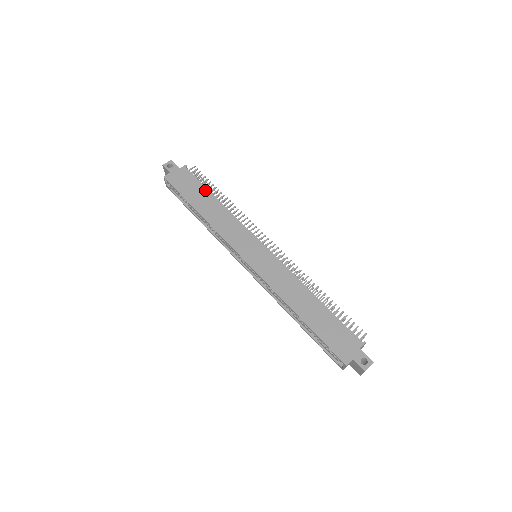
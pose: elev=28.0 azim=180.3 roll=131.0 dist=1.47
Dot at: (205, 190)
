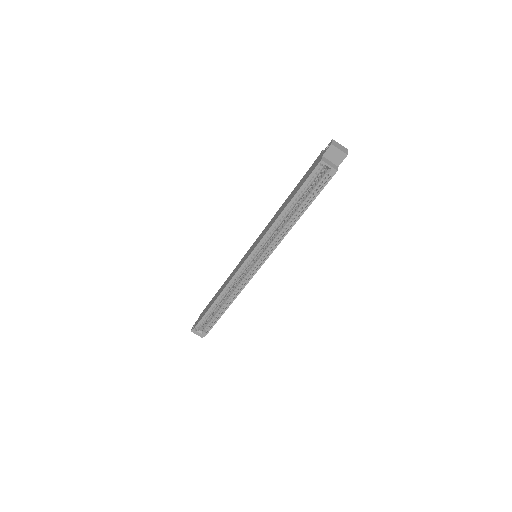
Dot at: occluded
